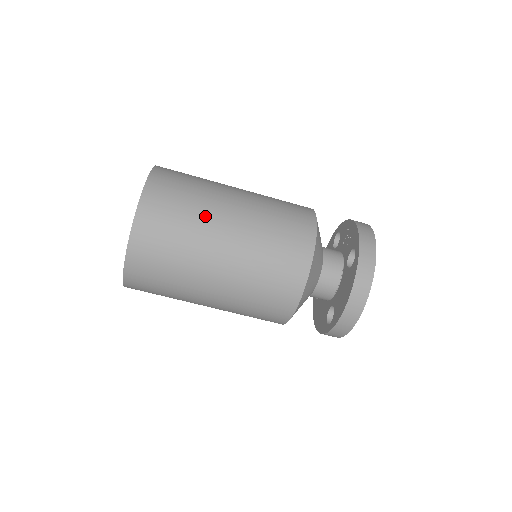
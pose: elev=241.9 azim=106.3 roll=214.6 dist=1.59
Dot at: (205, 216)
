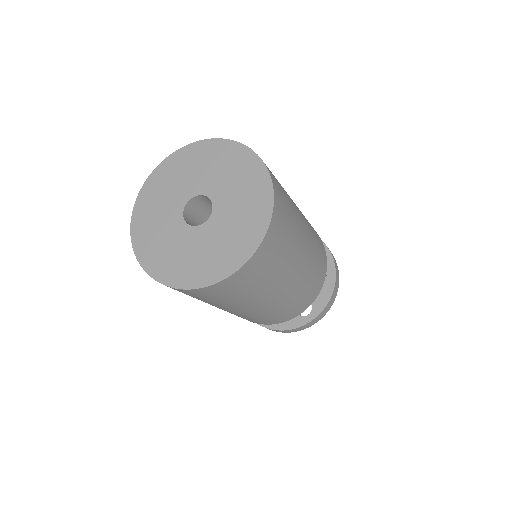
Dot at: (258, 296)
